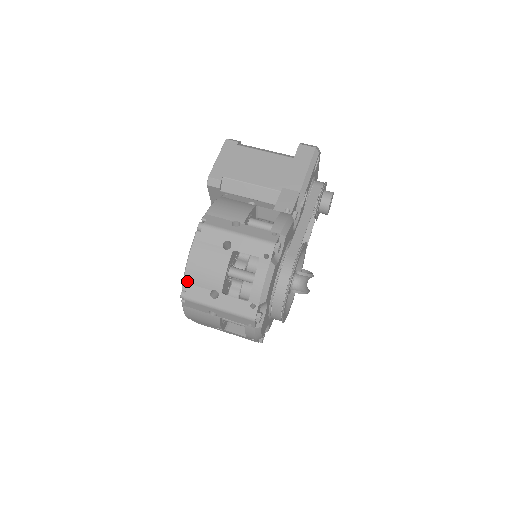
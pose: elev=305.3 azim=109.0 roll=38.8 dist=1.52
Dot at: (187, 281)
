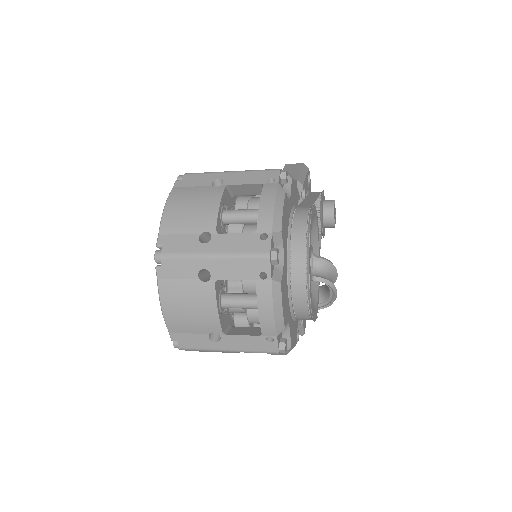
Dot at: (164, 231)
